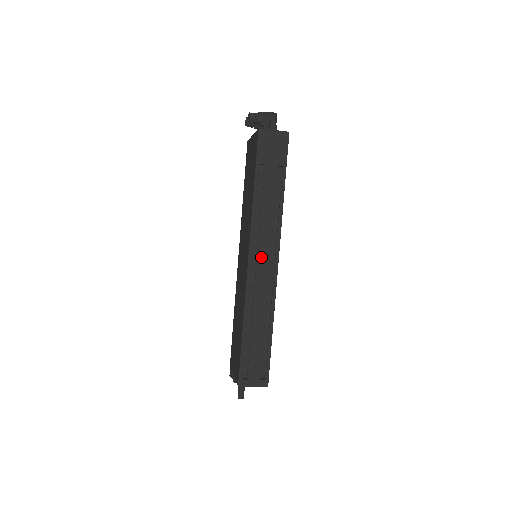
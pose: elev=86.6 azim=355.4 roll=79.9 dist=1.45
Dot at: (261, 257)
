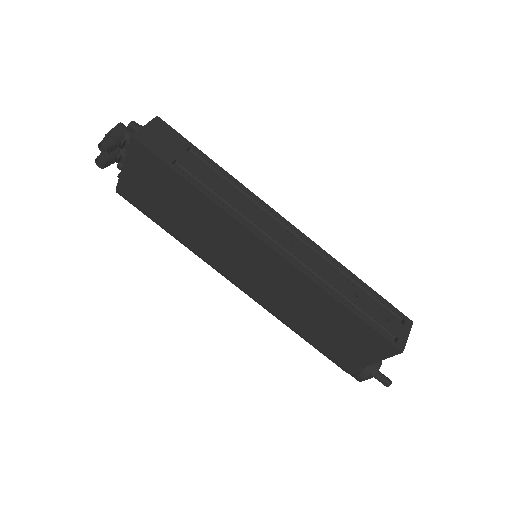
Dot at: (275, 233)
